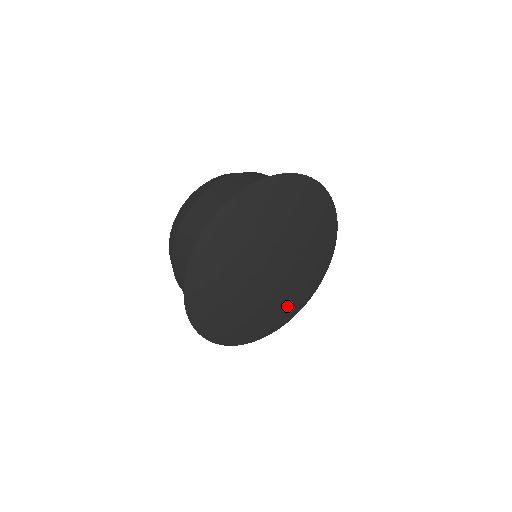
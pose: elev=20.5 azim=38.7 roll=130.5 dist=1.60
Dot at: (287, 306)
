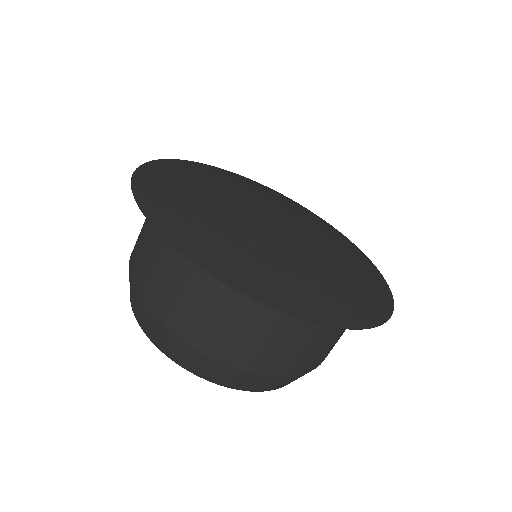
Dot at: (347, 276)
